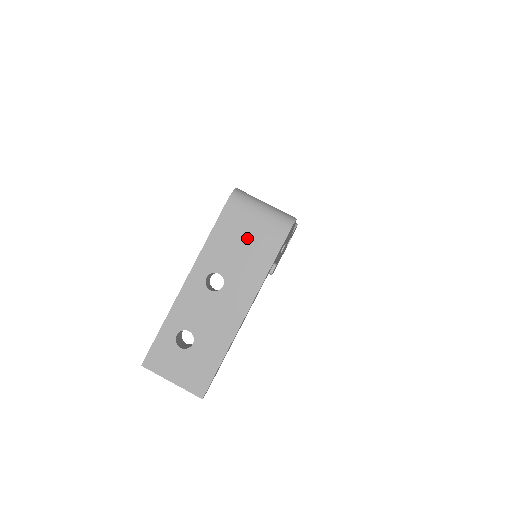
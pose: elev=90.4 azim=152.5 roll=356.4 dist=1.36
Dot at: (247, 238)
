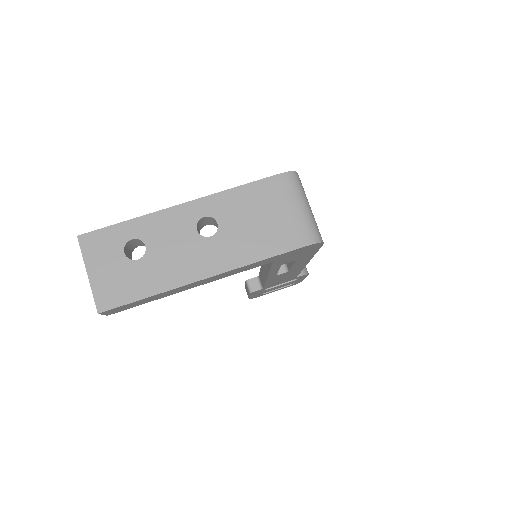
Dot at: (269, 217)
